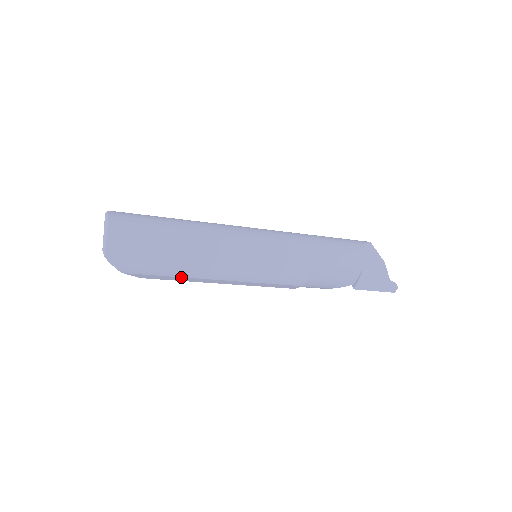
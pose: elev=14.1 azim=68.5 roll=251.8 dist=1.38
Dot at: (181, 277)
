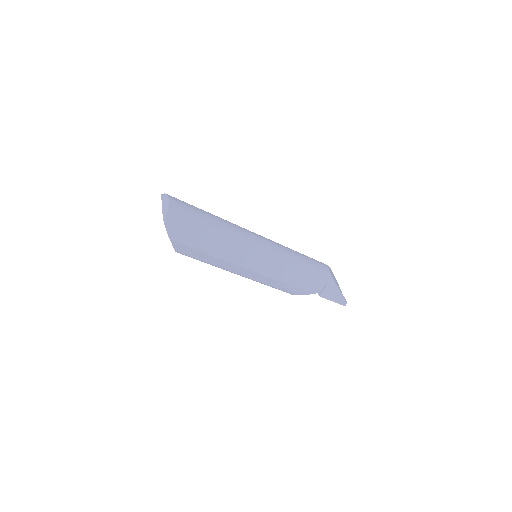
Dot at: (208, 254)
